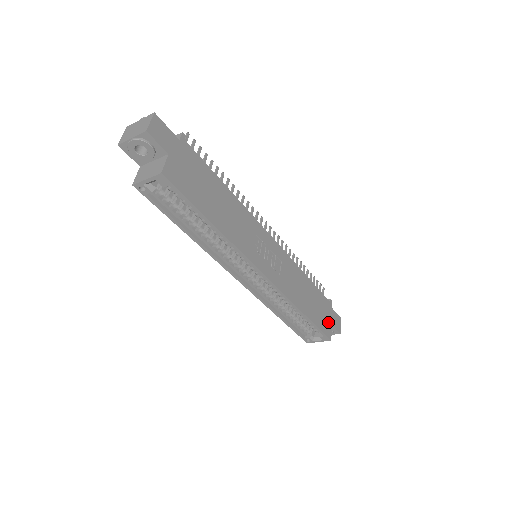
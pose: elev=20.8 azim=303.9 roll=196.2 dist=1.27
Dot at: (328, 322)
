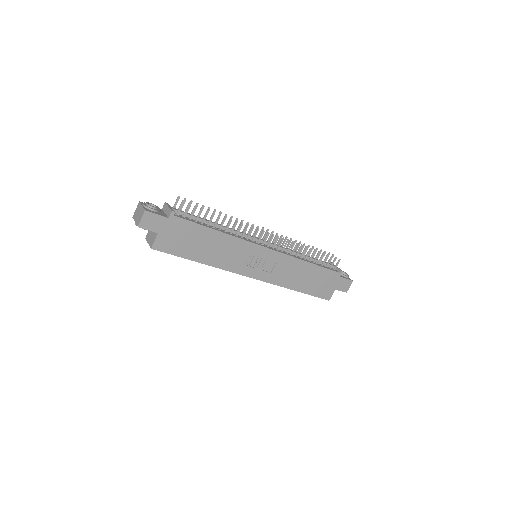
Dot at: (330, 288)
